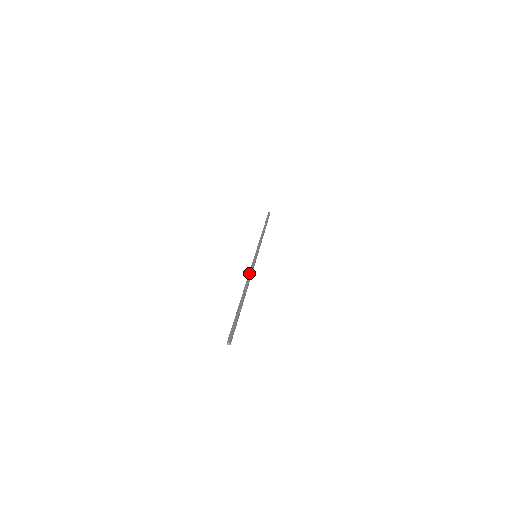
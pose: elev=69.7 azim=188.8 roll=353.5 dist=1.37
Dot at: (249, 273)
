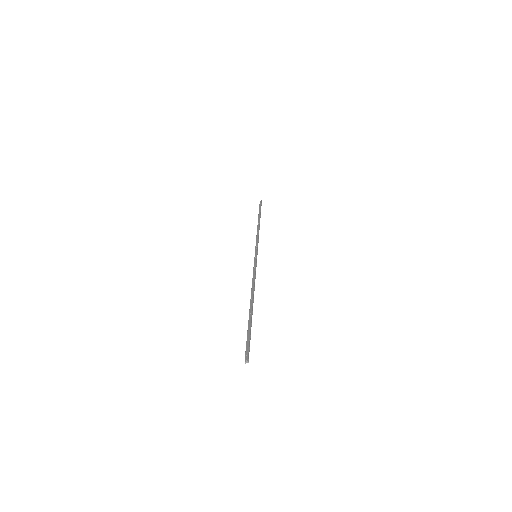
Dot at: (252, 278)
